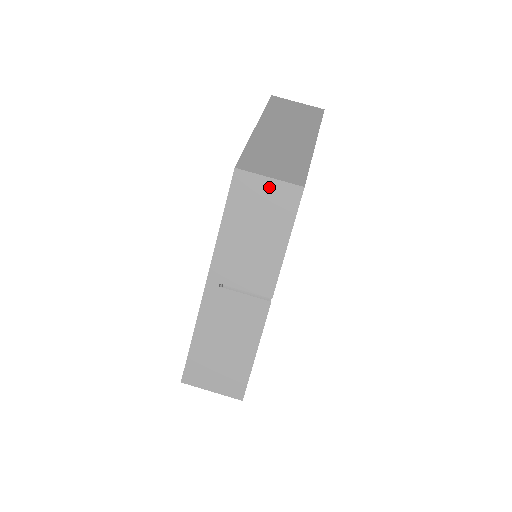
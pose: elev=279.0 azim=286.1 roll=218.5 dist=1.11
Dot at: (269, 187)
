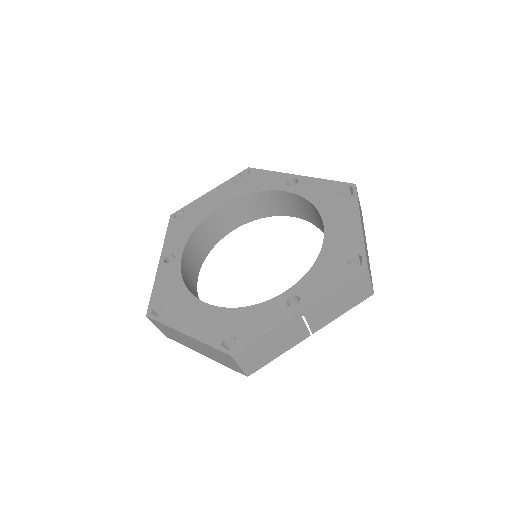
Dot at: (366, 285)
